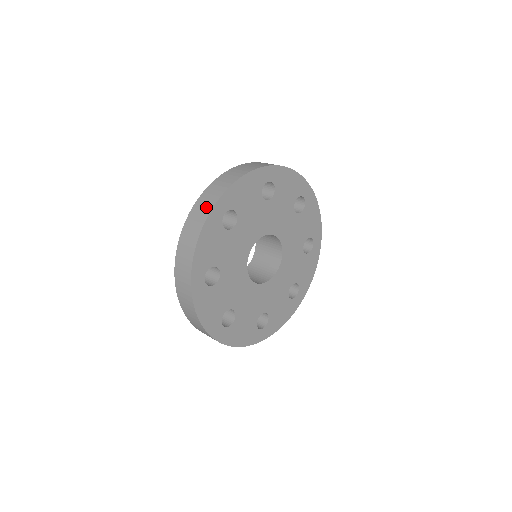
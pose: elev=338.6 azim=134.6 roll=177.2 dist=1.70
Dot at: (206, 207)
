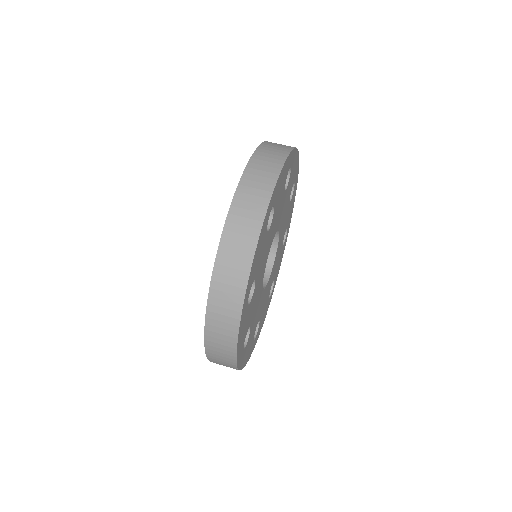
Dot at: occluded
